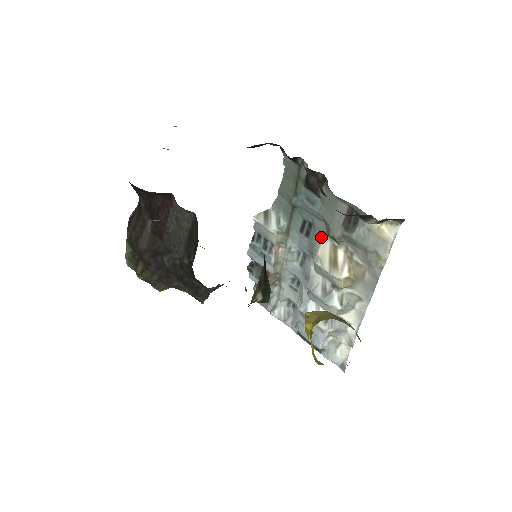
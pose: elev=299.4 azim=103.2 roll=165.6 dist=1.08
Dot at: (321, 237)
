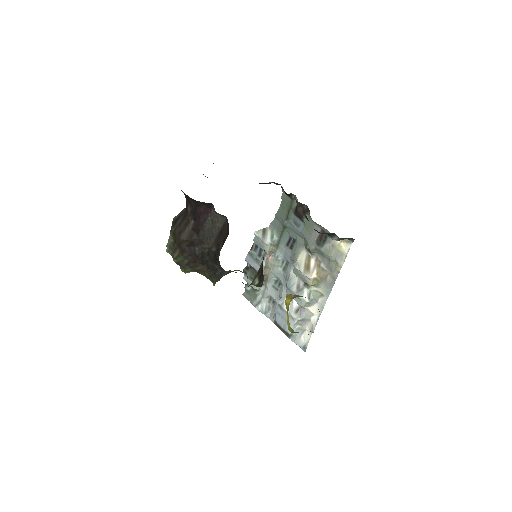
Dot at: (301, 249)
